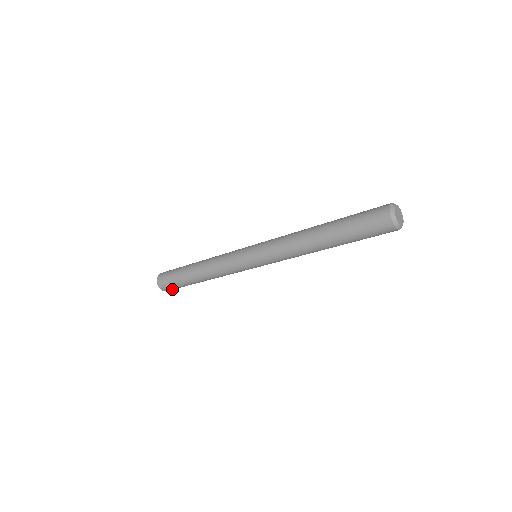
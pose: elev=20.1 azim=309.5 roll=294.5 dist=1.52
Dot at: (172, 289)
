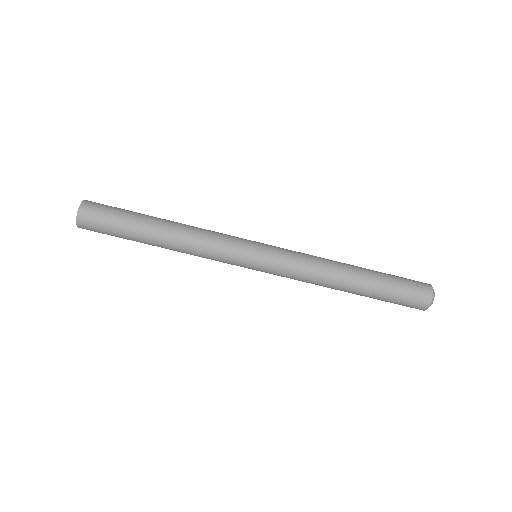
Dot at: (93, 228)
